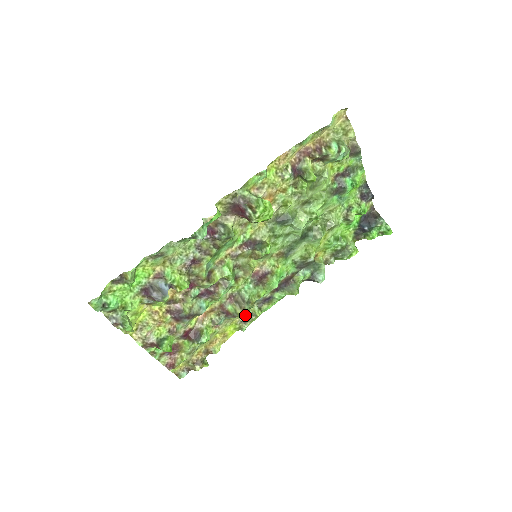
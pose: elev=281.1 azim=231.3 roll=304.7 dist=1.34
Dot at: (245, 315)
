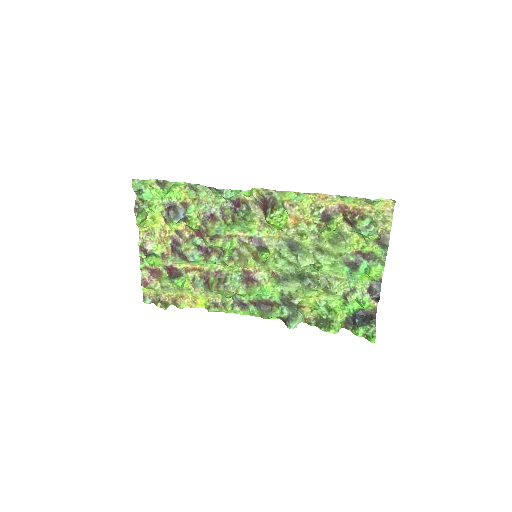
Dot at: (216, 293)
